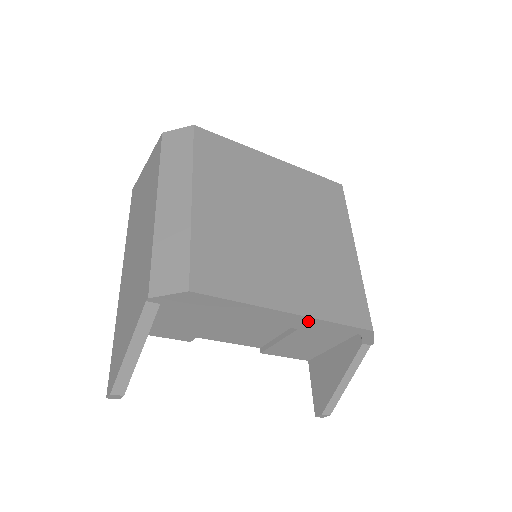
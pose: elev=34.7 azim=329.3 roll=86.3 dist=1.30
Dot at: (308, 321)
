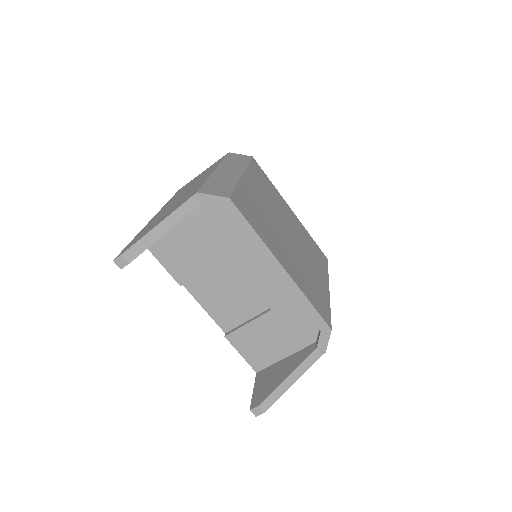
Dot at: (290, 286)
